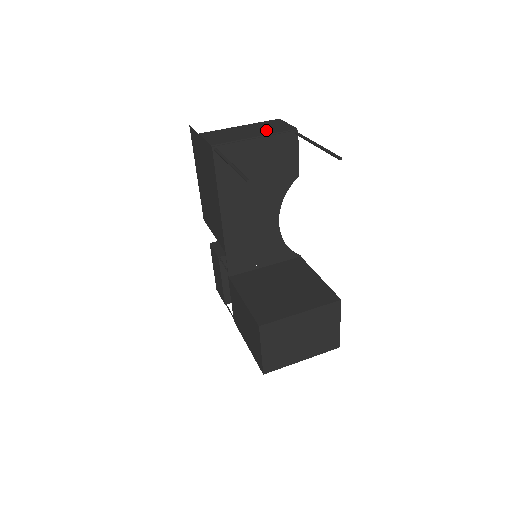
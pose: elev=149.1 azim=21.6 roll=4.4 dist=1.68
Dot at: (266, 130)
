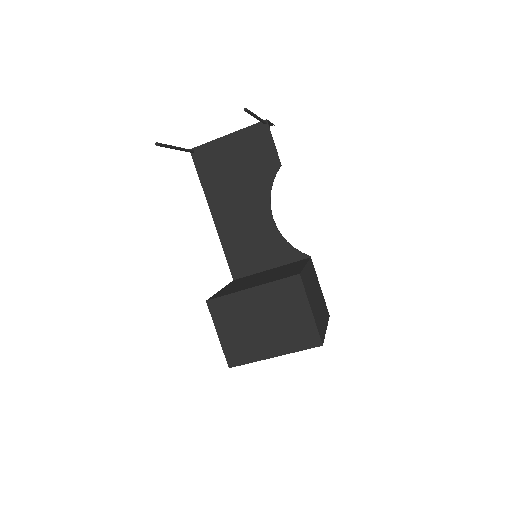
Dot at: occluded
